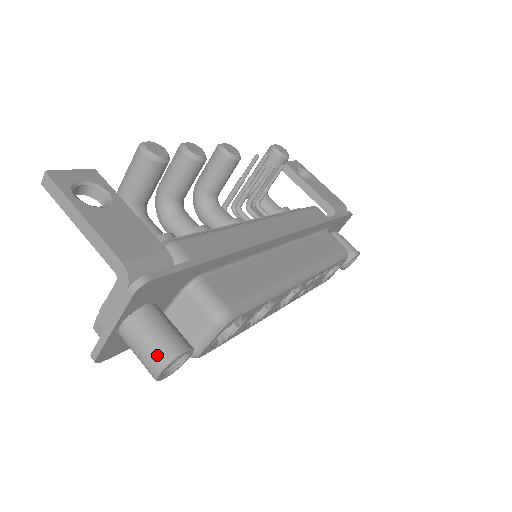
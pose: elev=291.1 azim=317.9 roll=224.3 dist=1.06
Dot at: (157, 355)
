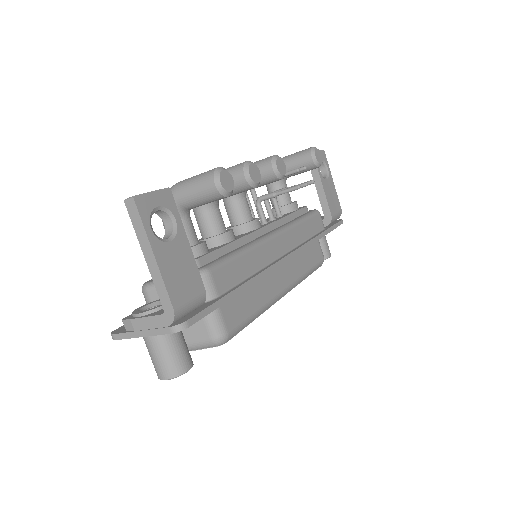
Dot at: (169, 369)
